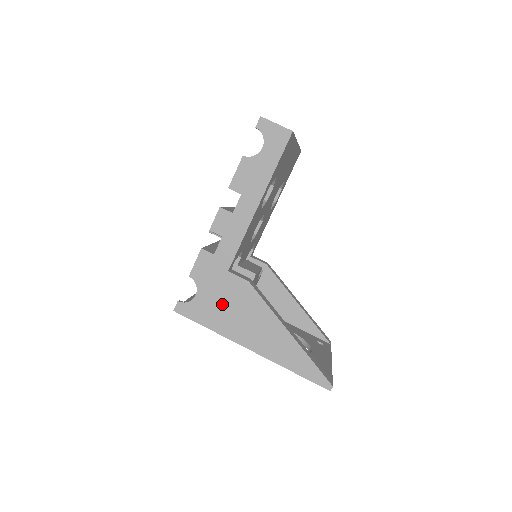
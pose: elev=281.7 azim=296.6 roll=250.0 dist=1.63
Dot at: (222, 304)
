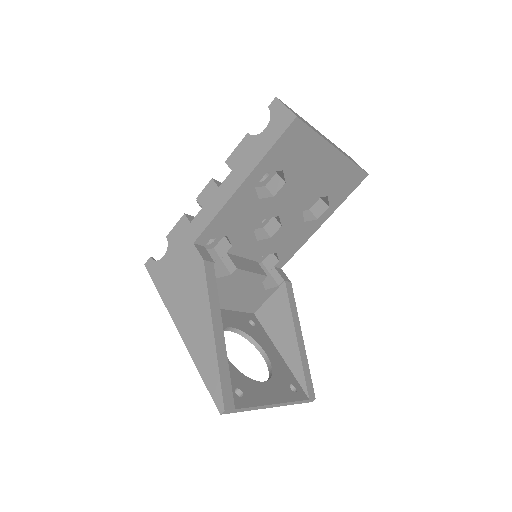
Dot at: (177, 274)
